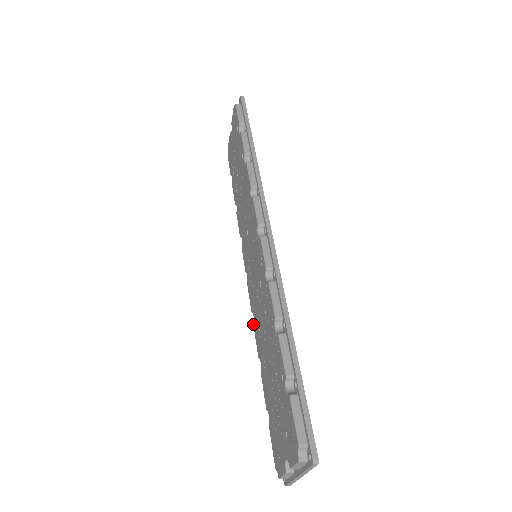
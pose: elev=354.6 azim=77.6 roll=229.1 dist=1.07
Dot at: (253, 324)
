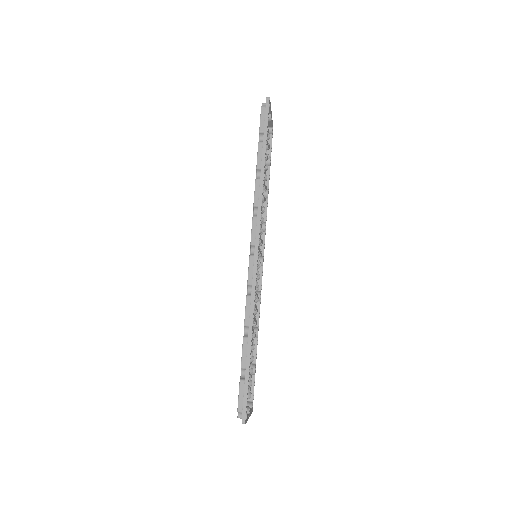
Dot at: occluded
